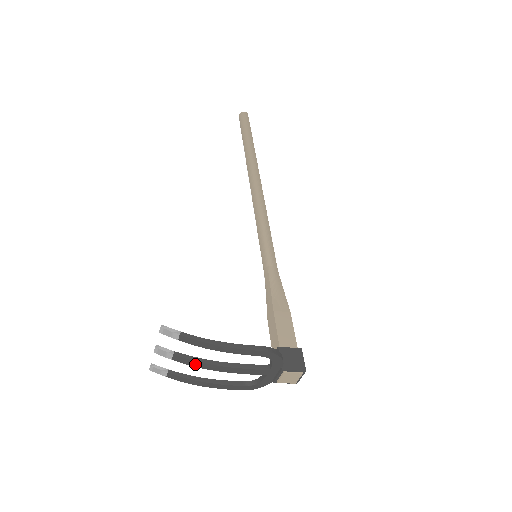
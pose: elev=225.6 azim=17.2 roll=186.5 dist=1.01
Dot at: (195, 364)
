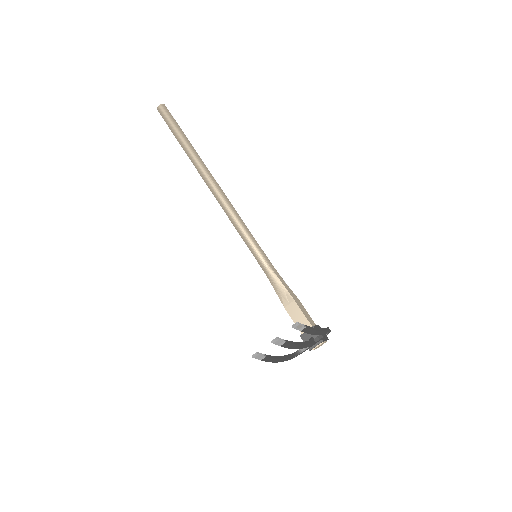
Dot at: (292, 347)
